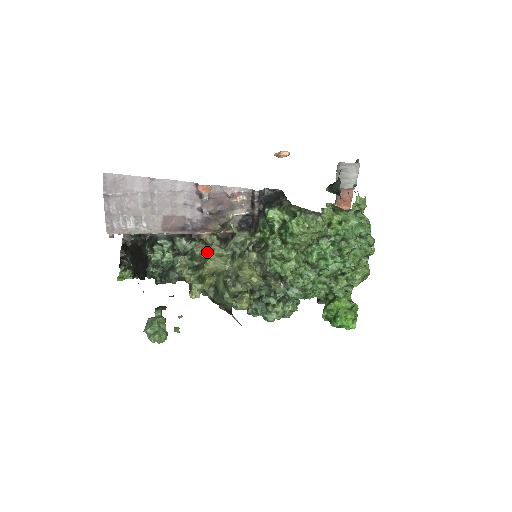
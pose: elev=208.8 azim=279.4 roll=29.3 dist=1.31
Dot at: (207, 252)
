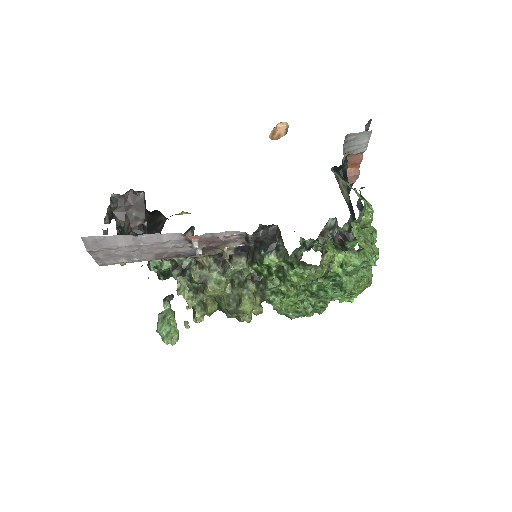
Dot at: (205, 278)
